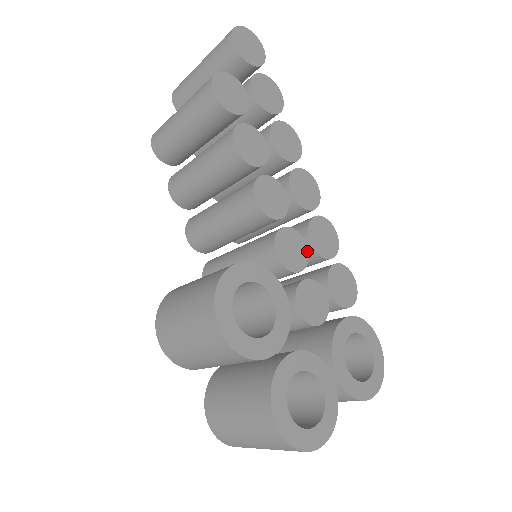
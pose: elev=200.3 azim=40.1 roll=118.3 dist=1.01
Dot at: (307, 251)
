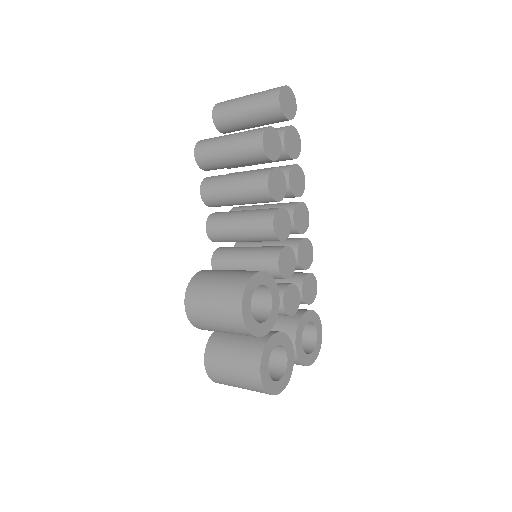
Dot at: (295, 264)
